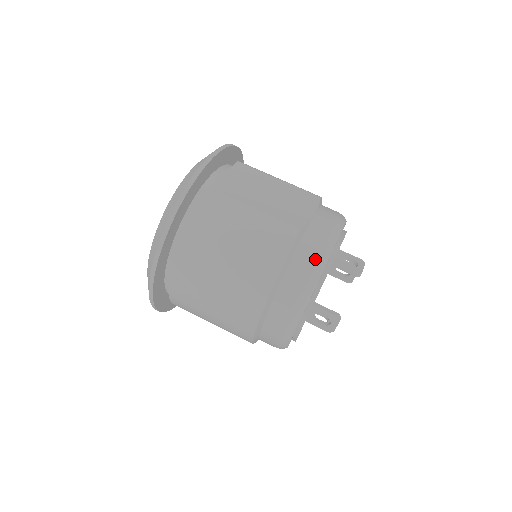
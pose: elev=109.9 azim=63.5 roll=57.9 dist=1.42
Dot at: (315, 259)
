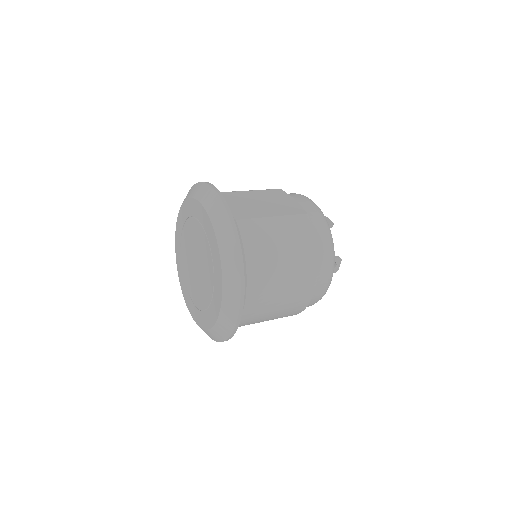
Dot at: (325, 227)
